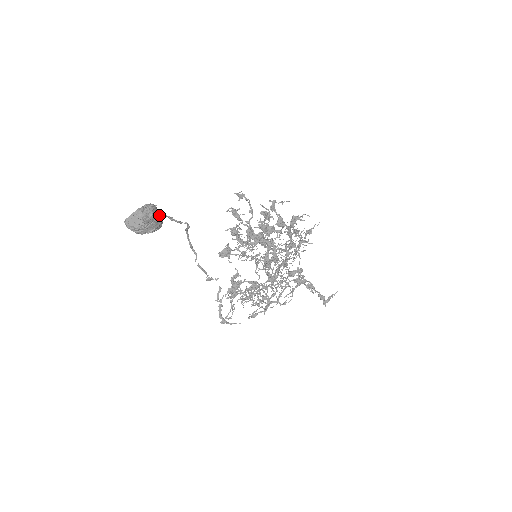
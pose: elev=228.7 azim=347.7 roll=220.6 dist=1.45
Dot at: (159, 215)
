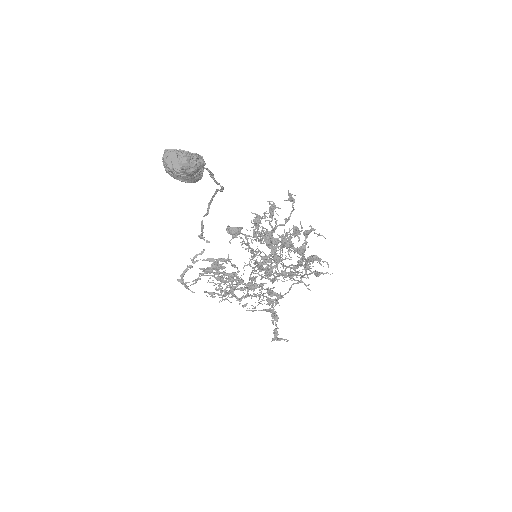
Dot at: (201, 173)
